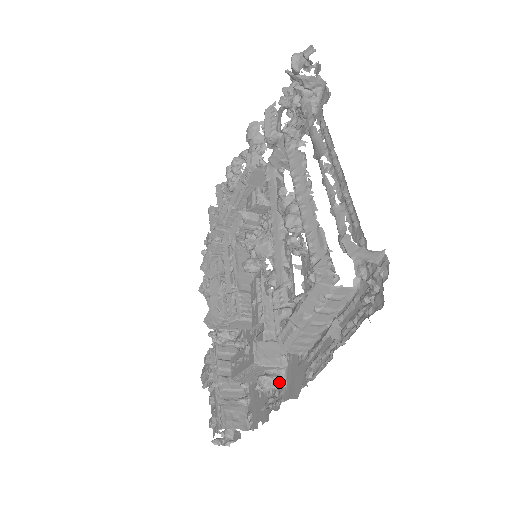
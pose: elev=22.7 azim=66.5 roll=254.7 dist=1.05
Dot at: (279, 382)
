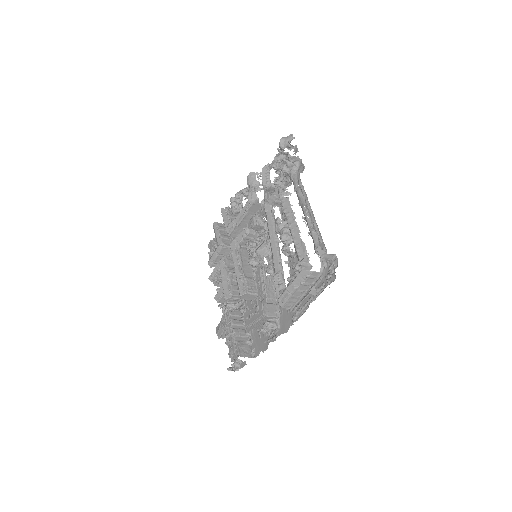
Dot at: (276, 325)
